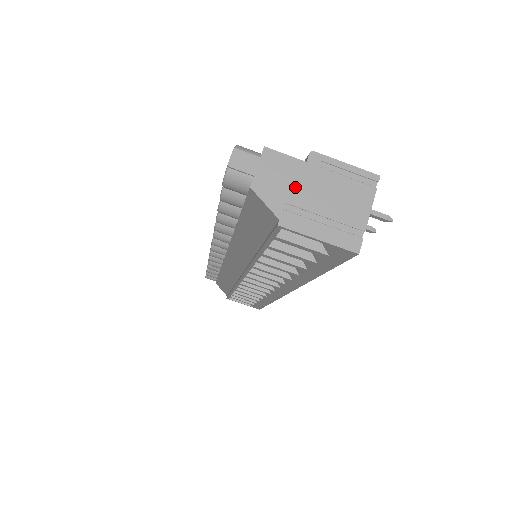
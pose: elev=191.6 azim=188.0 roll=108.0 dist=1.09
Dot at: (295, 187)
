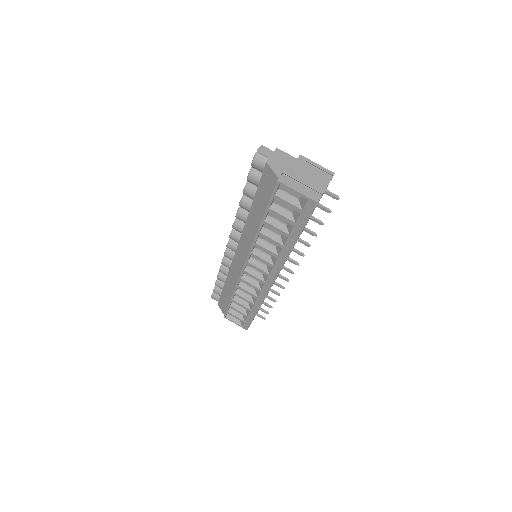
Dot at: (289, 167)
